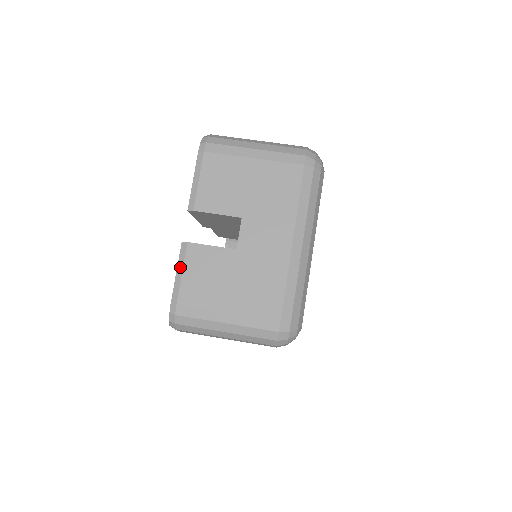
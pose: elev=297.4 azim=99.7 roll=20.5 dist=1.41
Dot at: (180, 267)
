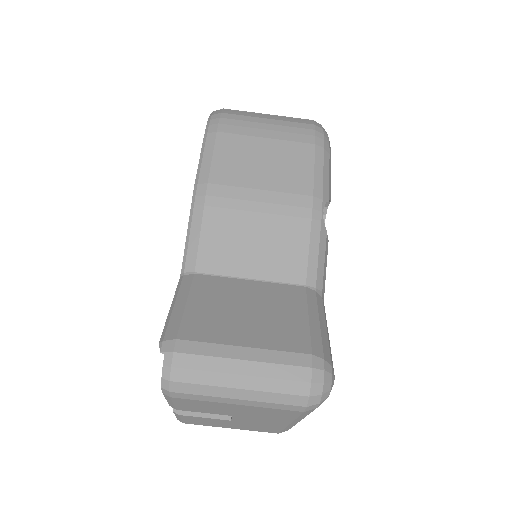
Dot at: (178, 417)
